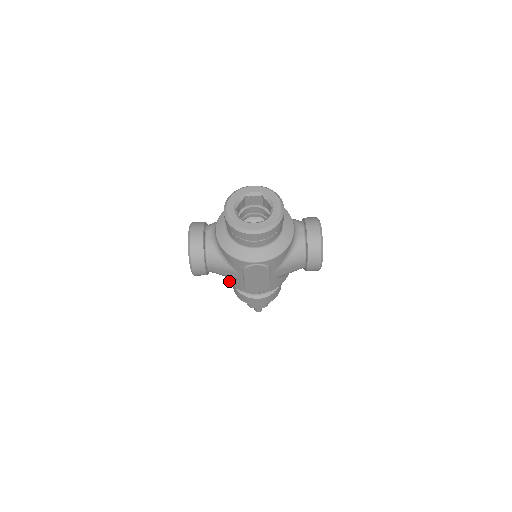
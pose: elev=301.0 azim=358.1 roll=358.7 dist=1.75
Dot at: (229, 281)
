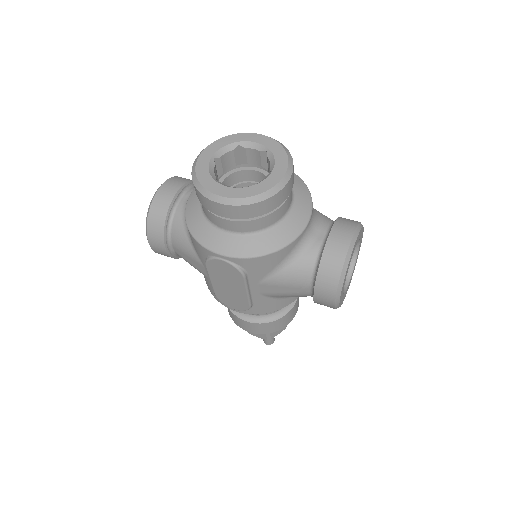
Dot at: occluded
